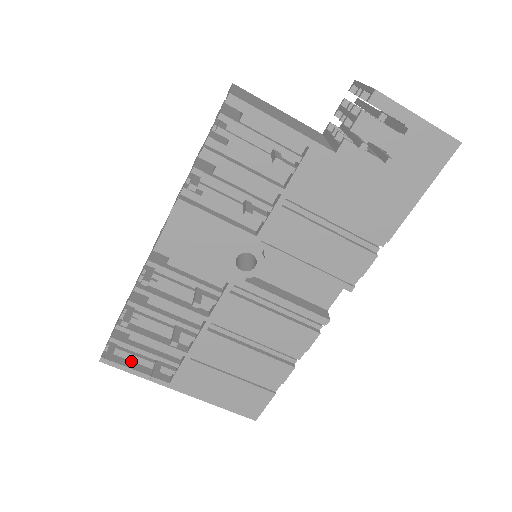
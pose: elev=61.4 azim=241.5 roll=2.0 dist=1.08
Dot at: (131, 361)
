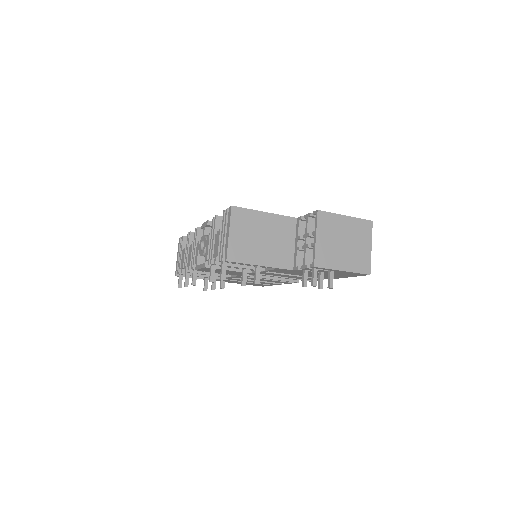
Dot at: occluded
